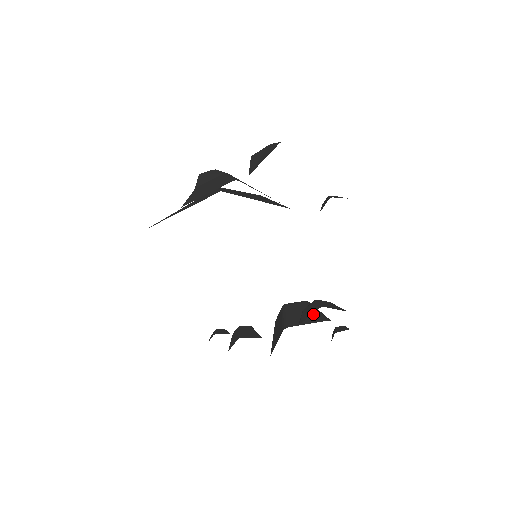
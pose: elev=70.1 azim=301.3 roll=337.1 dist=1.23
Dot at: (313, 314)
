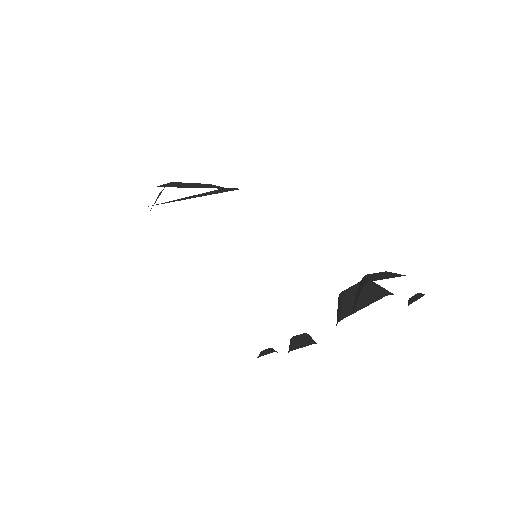
Dot at: (370, 294)
